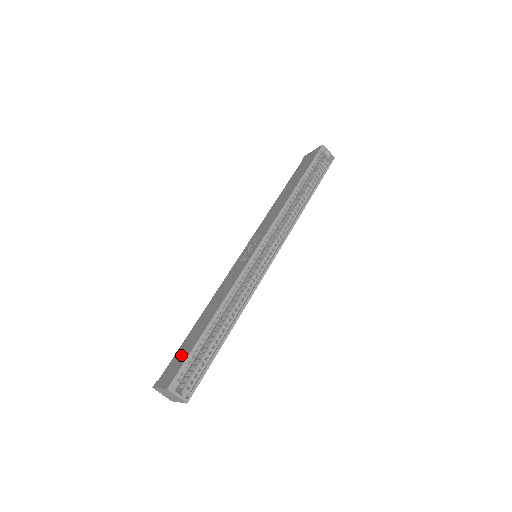
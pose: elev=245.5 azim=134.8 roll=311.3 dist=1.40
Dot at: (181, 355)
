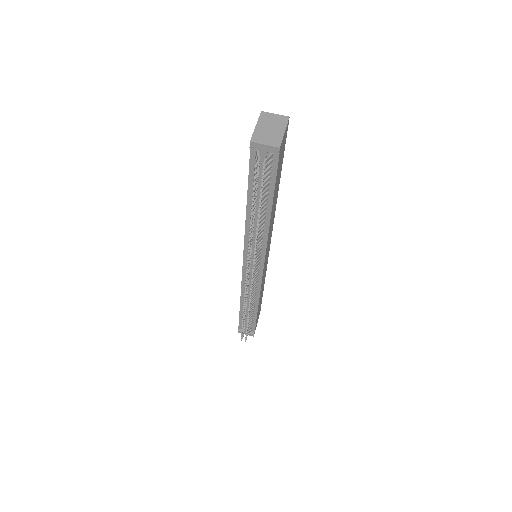
Dot at: occluded
